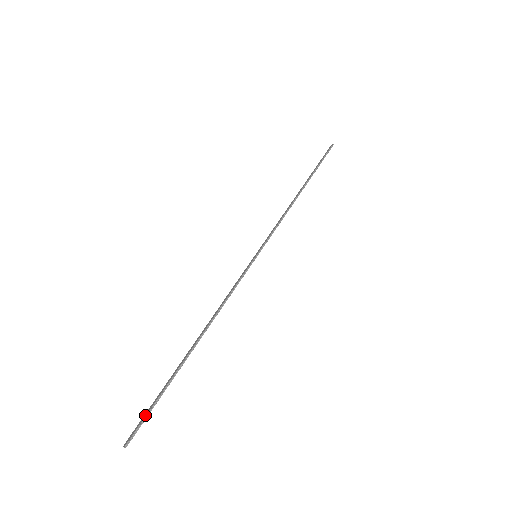
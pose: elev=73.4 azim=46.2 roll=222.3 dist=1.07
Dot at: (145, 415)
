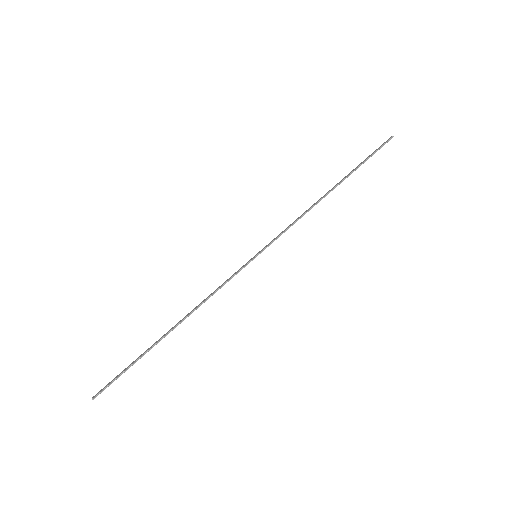
Dot at: (114, 379)
